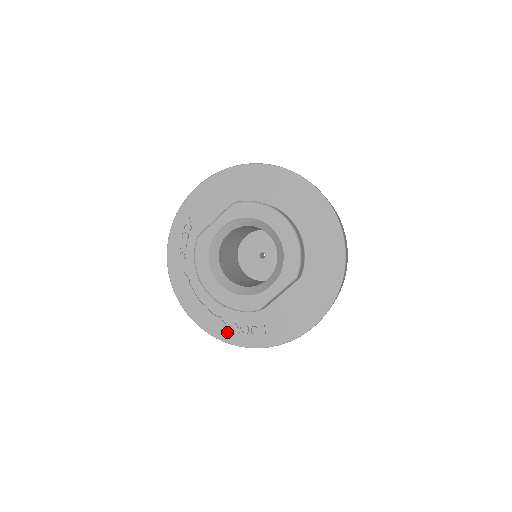
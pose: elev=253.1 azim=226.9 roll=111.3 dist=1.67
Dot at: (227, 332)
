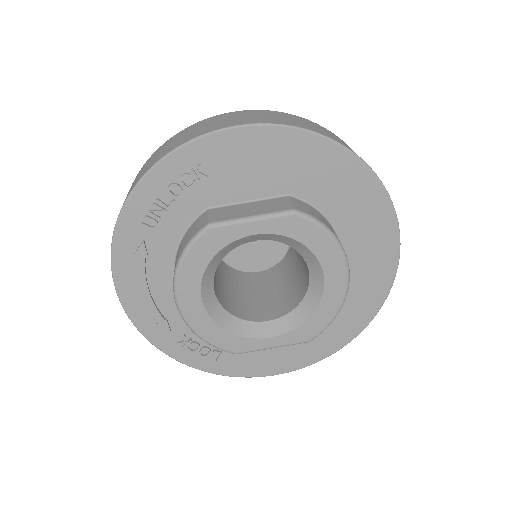
Dot at: (167, 339)
